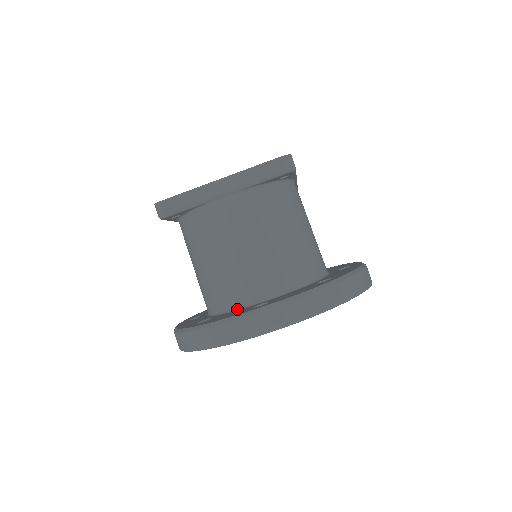
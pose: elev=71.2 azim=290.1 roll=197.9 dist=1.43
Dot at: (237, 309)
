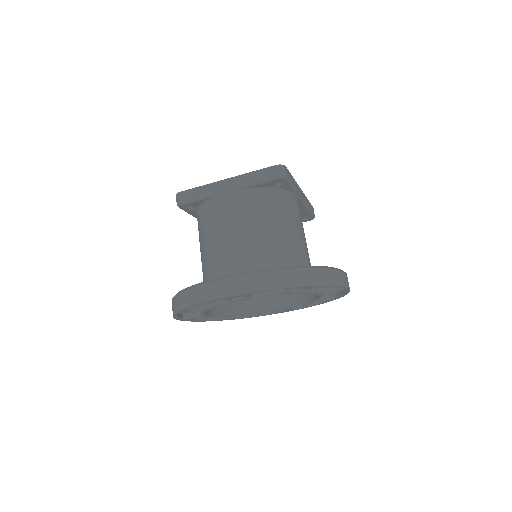
Dot at: occluded
